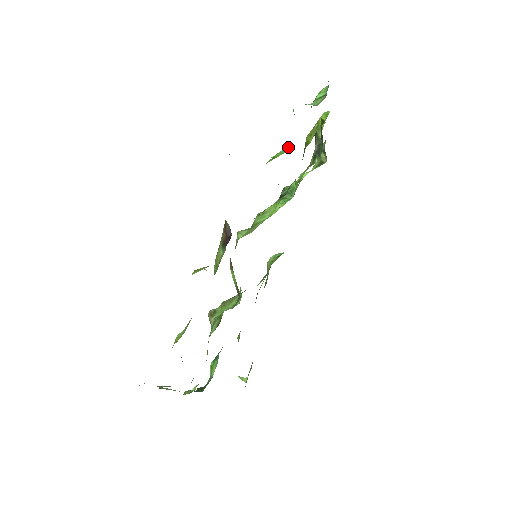
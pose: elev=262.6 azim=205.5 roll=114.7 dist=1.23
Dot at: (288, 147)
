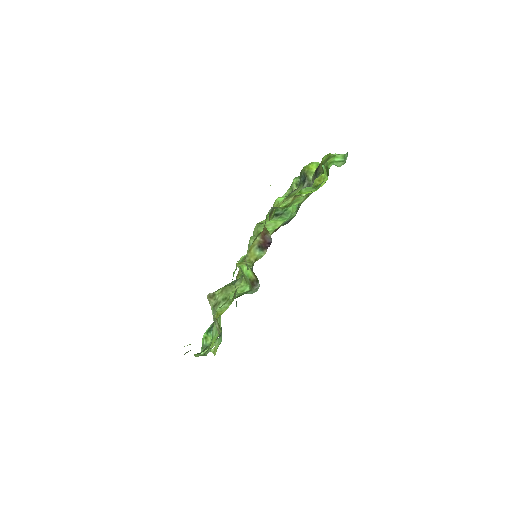
Dot at: (309, 187)
